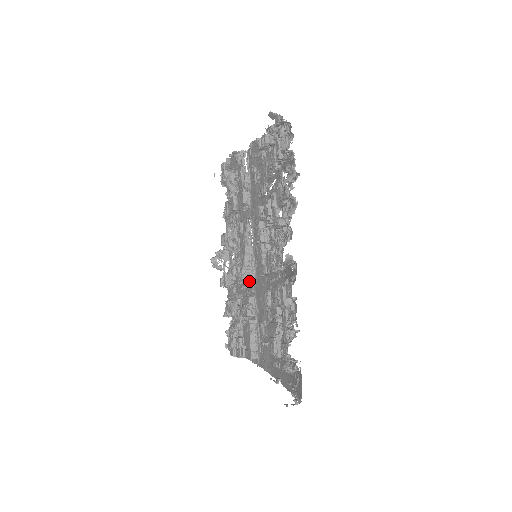
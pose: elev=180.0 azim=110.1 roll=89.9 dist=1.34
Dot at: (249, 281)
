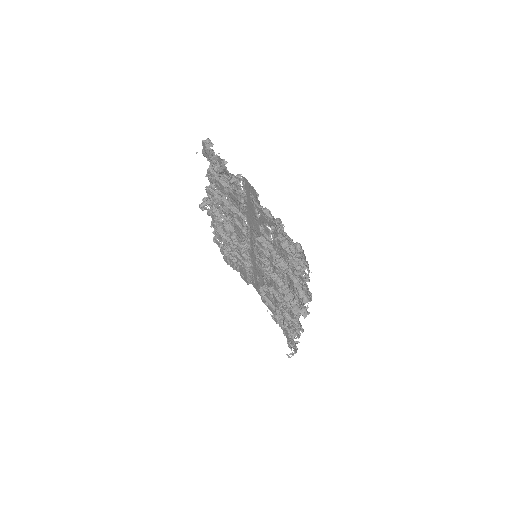
Dot at: occluded
